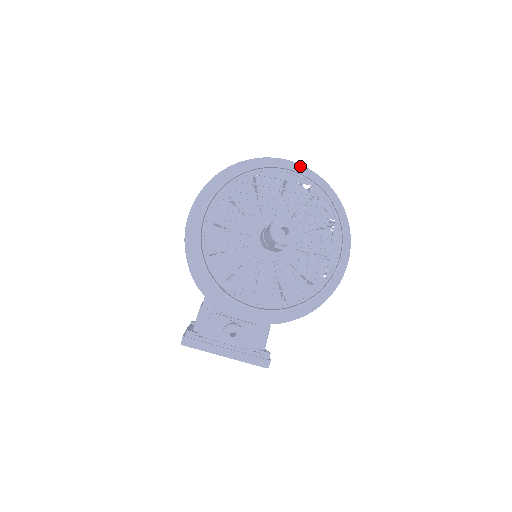
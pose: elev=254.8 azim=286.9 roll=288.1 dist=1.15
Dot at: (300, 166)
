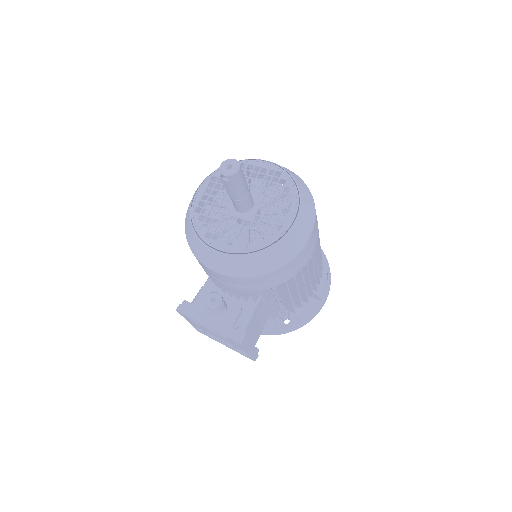
Dot at: occluded
